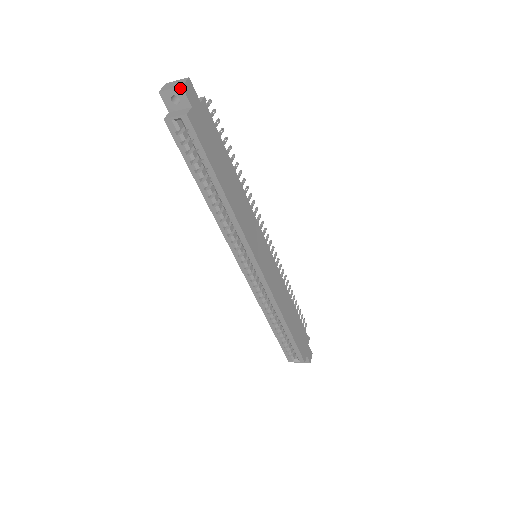
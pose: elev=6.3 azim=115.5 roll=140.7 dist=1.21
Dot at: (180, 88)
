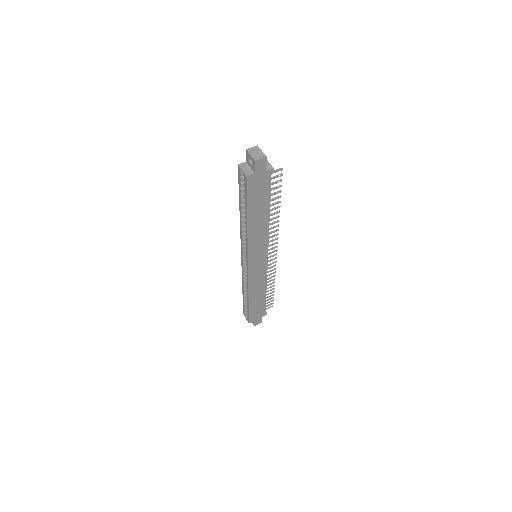
Dot at: (254, 160)
